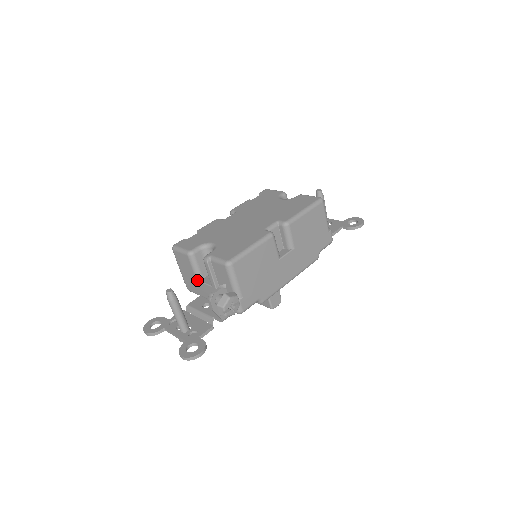
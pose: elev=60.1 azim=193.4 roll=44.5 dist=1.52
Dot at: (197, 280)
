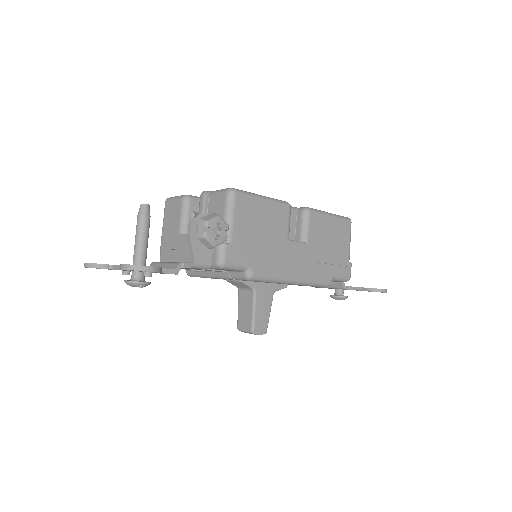
Dot at: (179, 234)
